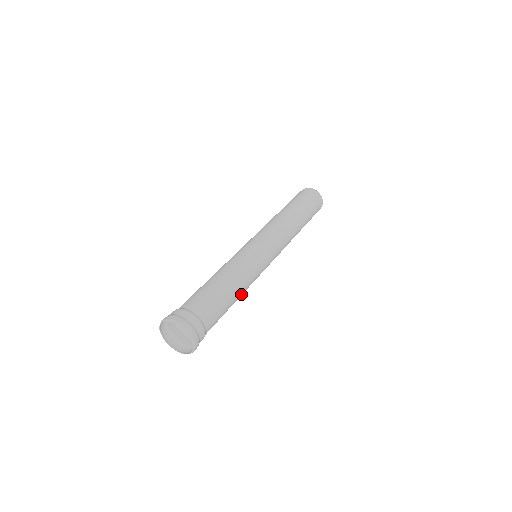
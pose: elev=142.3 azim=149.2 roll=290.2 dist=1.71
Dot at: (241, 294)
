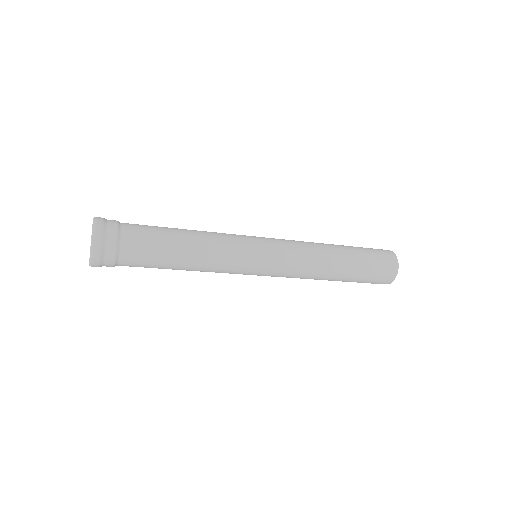
Dot at: (198, 234)
